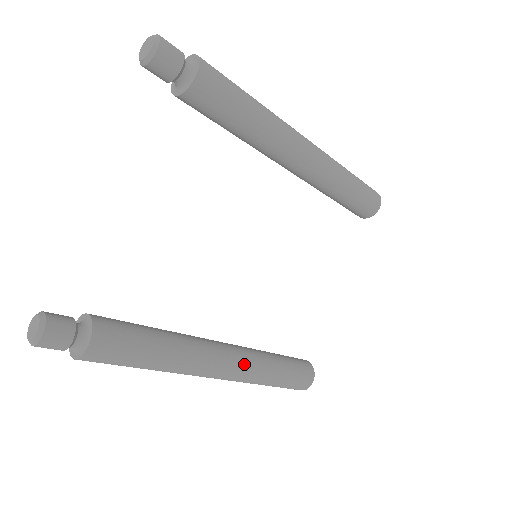
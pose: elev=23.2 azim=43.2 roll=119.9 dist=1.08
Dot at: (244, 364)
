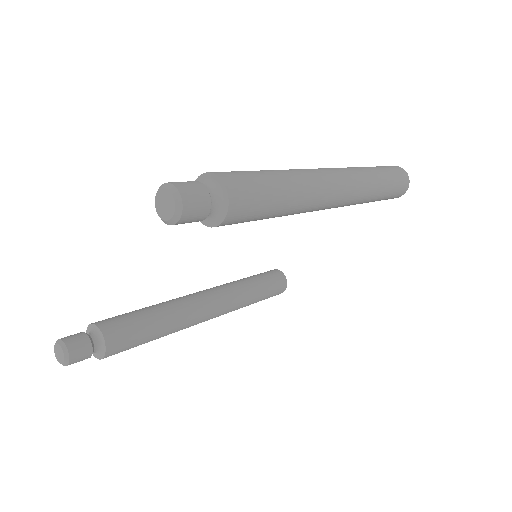
Dot at: (227, 311)
